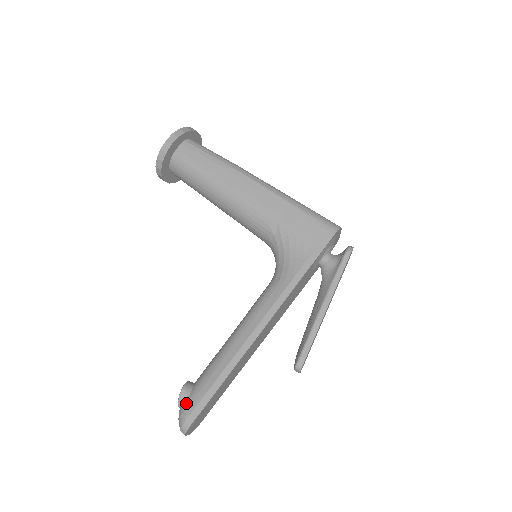
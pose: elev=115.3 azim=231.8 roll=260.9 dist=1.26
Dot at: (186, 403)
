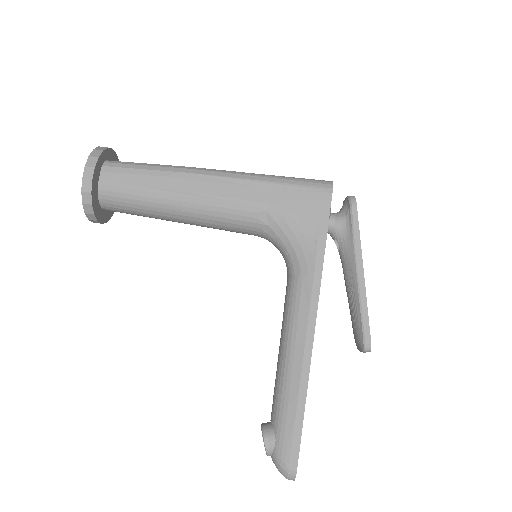
Dot at: (278, 450)
